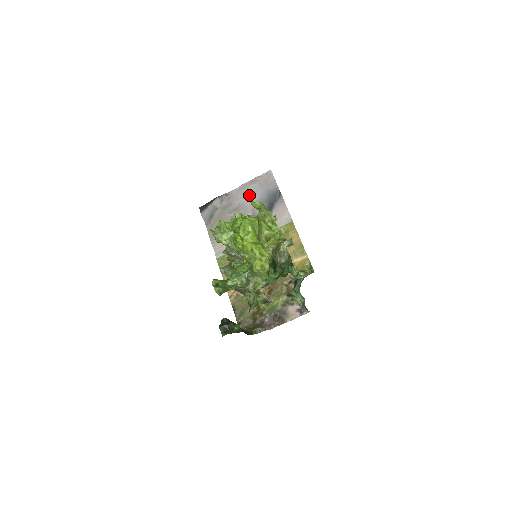
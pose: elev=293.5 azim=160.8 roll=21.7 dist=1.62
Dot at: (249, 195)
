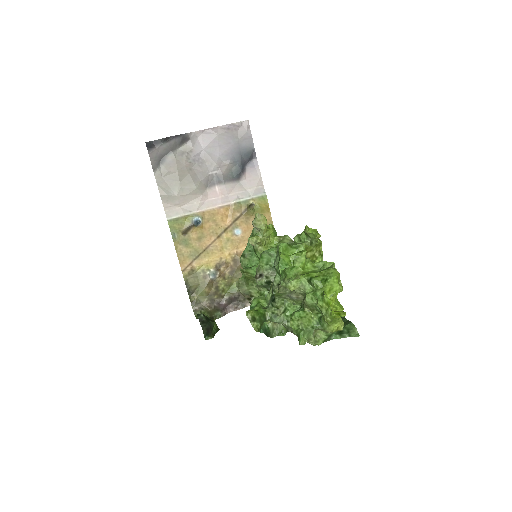
Dot at: (217, 146)
